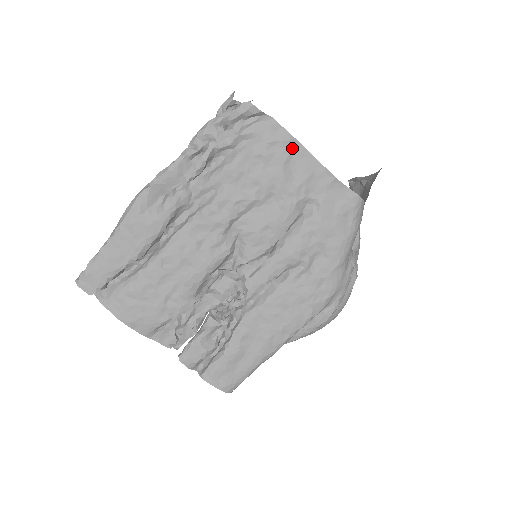
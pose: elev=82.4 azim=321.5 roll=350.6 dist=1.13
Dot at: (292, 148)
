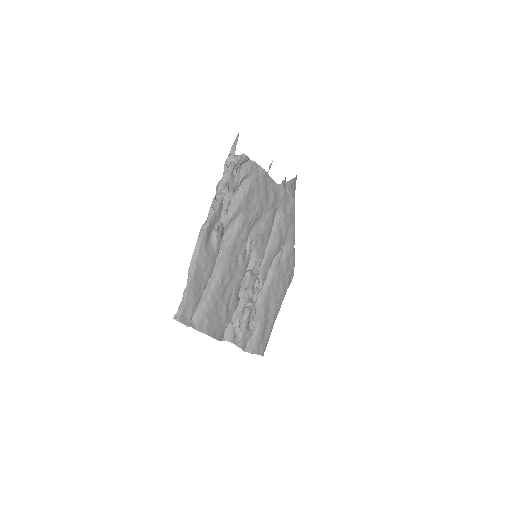
Dot at: (266, 178)
